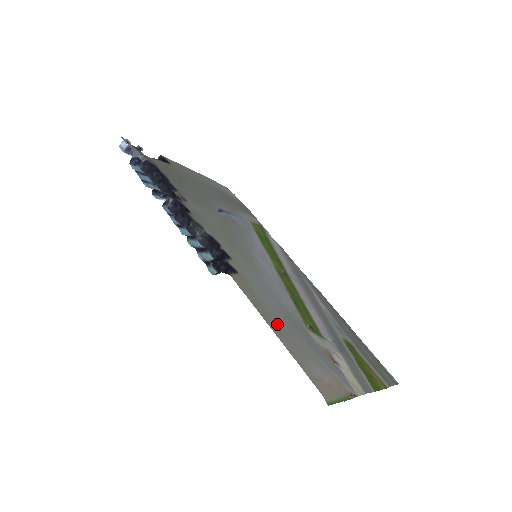
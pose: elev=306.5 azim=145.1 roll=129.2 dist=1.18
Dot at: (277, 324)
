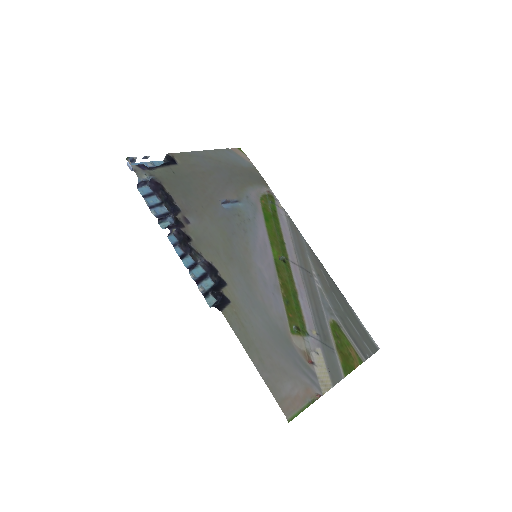
Dot at: (259, 350)
